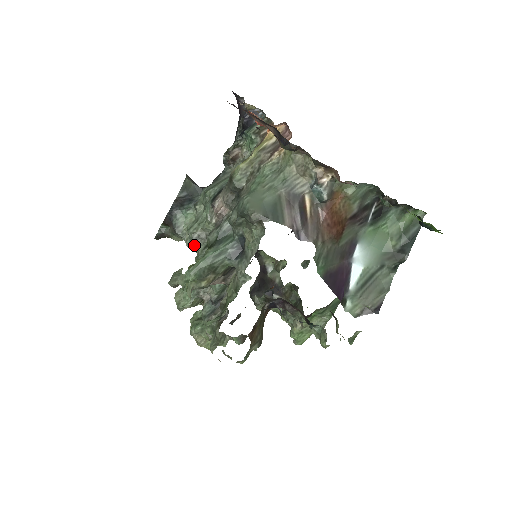
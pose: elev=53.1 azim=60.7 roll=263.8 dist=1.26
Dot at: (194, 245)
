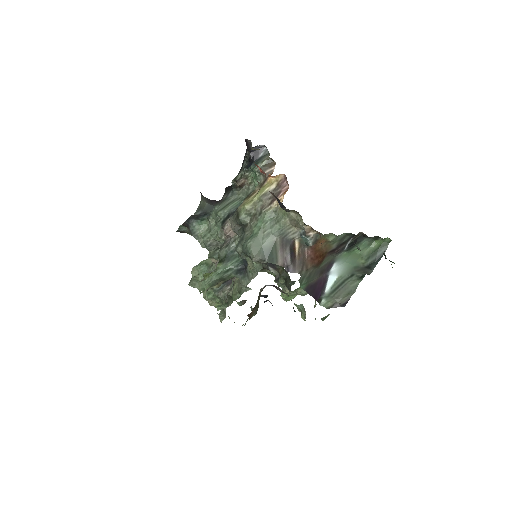
Dot at: (207, 249)
